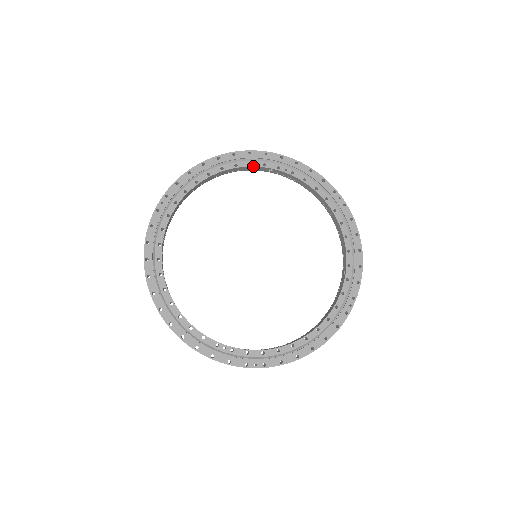
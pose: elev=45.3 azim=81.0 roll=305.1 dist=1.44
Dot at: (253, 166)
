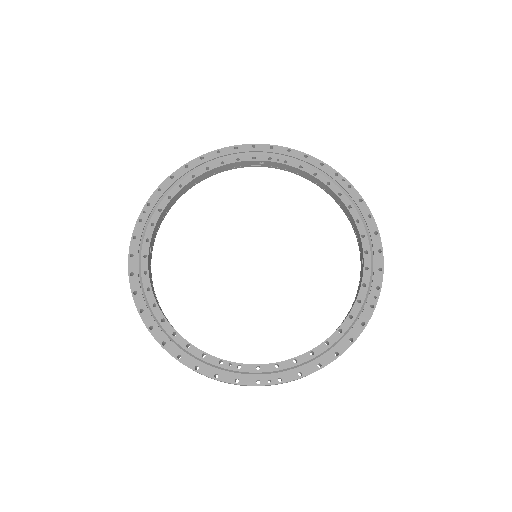
Dot at: (241, 161)
